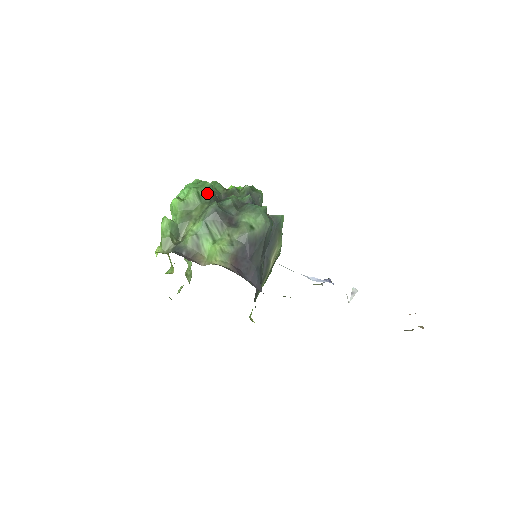
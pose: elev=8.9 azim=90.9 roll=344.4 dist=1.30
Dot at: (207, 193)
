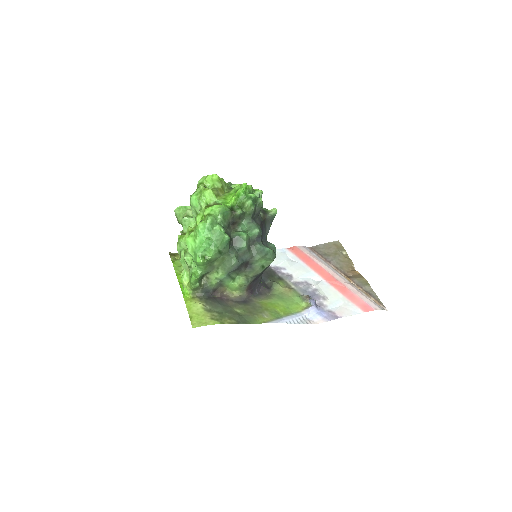
Dot at: (226, 247)
